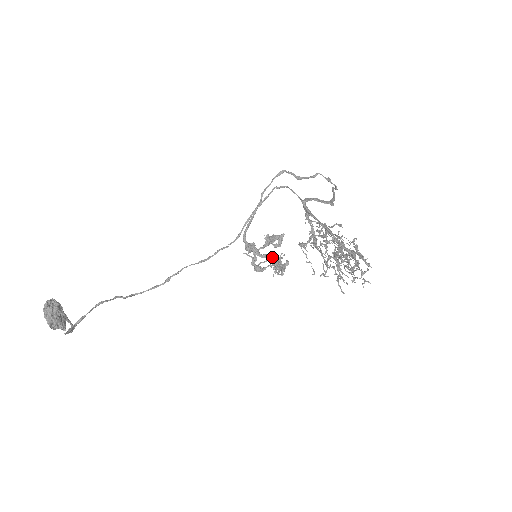
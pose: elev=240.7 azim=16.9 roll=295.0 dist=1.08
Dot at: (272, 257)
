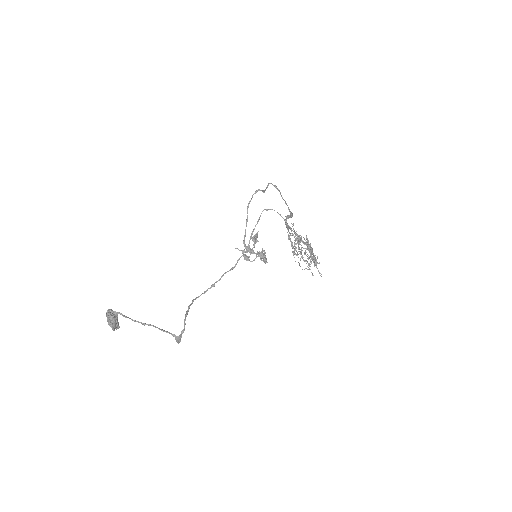
Dot at: (262, 253)
